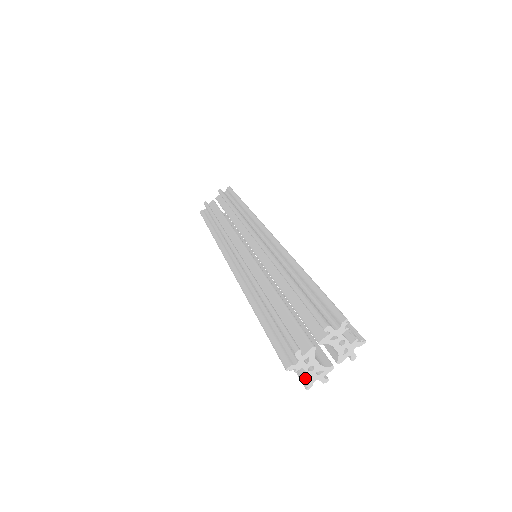
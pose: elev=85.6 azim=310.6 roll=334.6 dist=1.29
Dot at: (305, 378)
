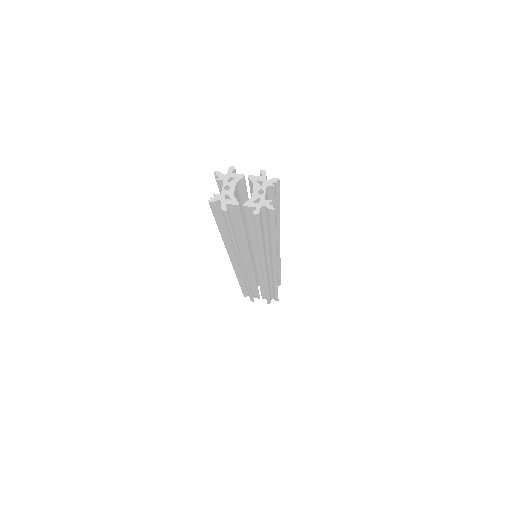
Dot at: (216, 195)
